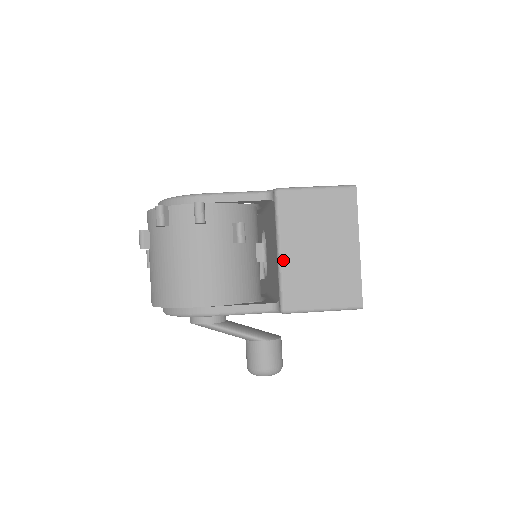
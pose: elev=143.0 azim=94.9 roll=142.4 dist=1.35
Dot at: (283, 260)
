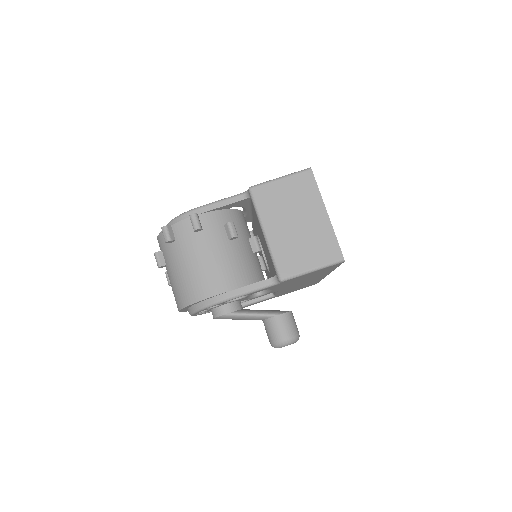
Dot at: (270, 240)
